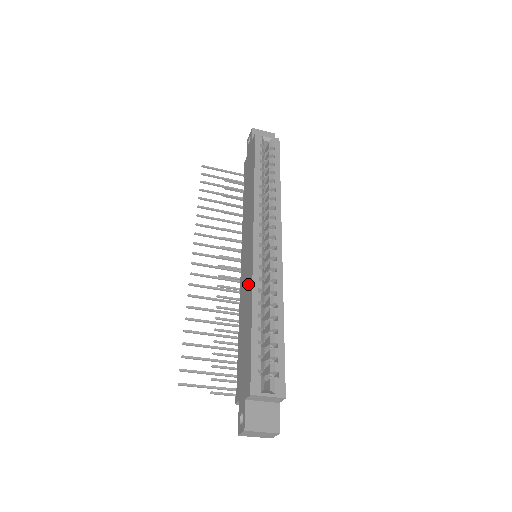
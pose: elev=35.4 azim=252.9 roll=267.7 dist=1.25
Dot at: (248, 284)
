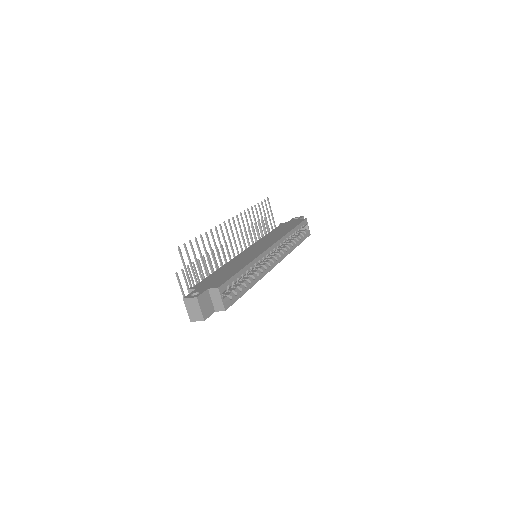
Dot at: (250, 257)
